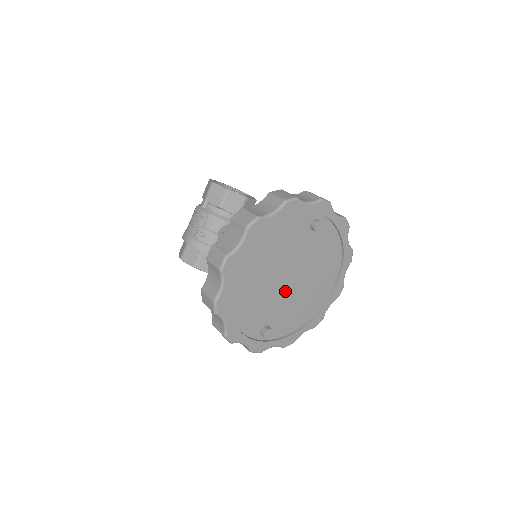
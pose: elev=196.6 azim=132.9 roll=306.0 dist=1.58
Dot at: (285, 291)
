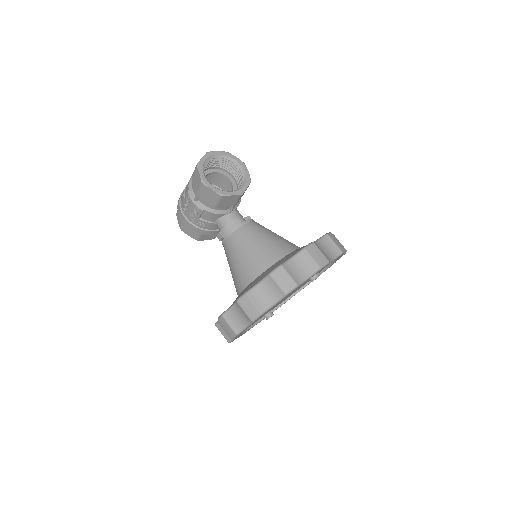
Dot at: (284, 298)
